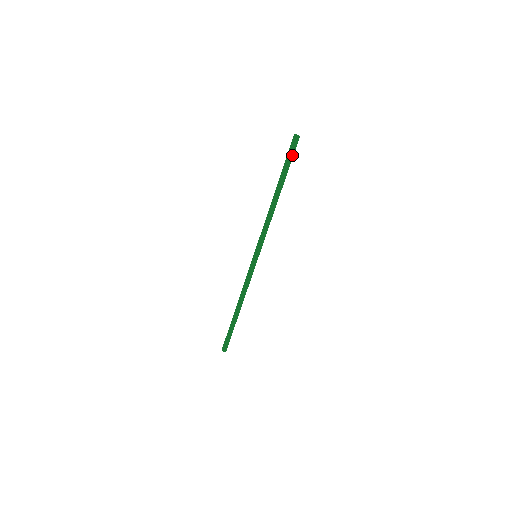
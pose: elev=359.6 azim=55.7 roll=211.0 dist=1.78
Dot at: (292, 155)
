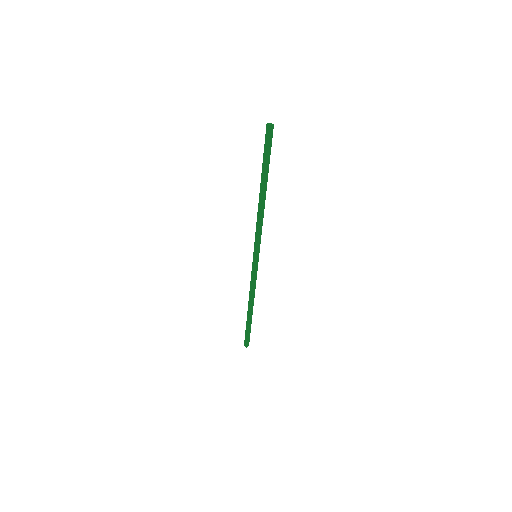
Dot at: (270, 147)
